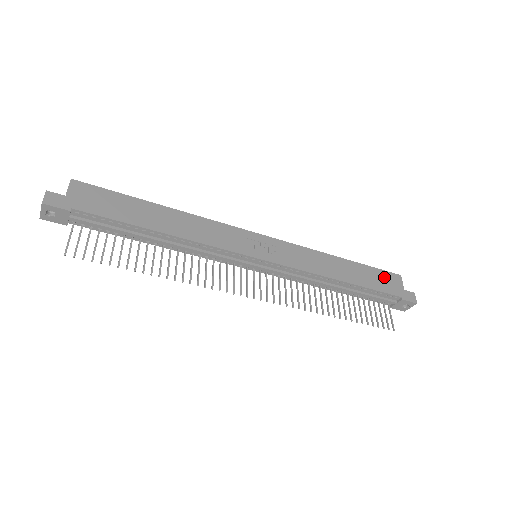
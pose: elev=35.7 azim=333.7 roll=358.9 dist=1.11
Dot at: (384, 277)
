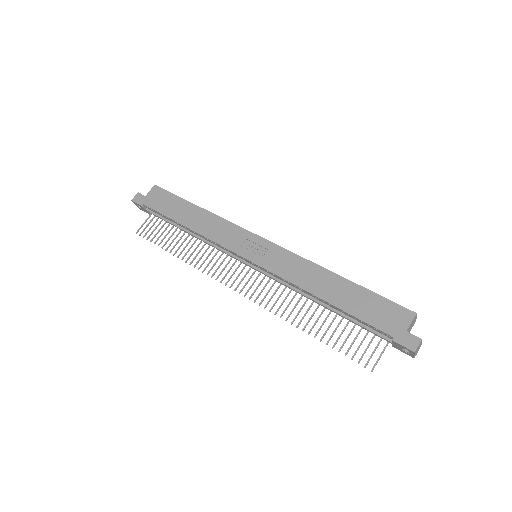
Dot at: (385, 308)
